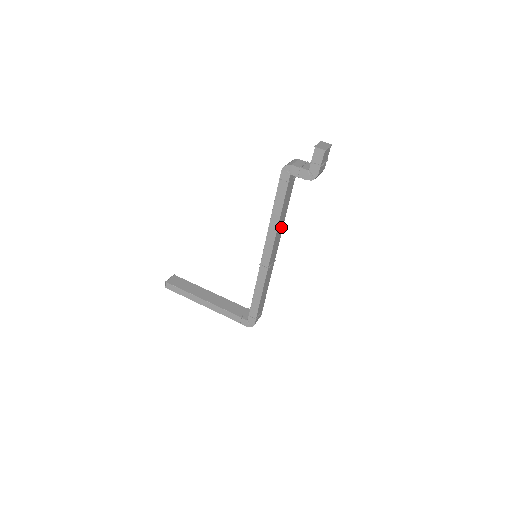
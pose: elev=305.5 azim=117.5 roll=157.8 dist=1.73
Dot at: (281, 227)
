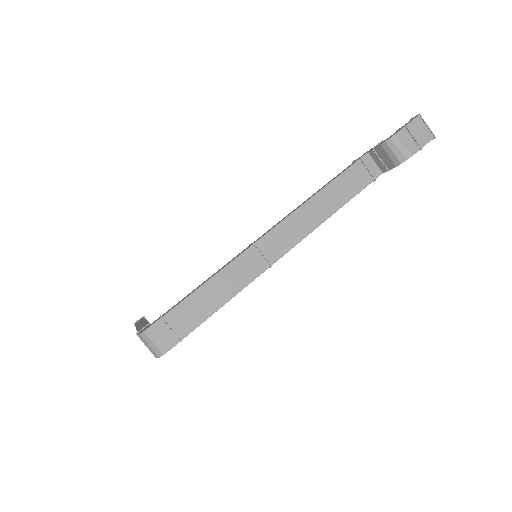
Dot at: (315, 219)
